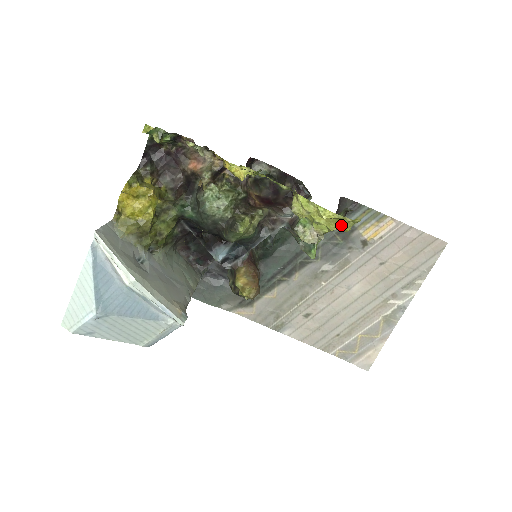
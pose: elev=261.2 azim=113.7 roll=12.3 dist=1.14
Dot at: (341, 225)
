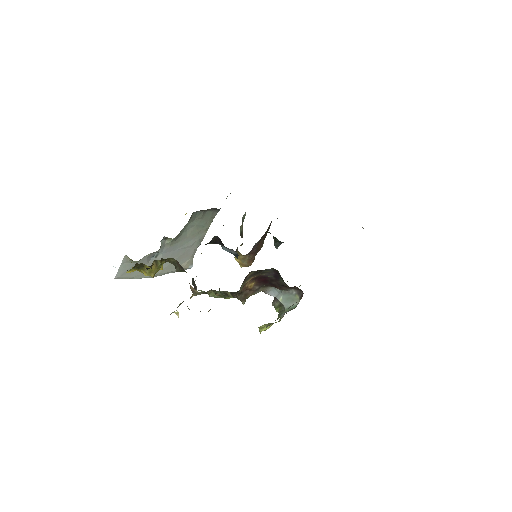
Dot at: occluded
